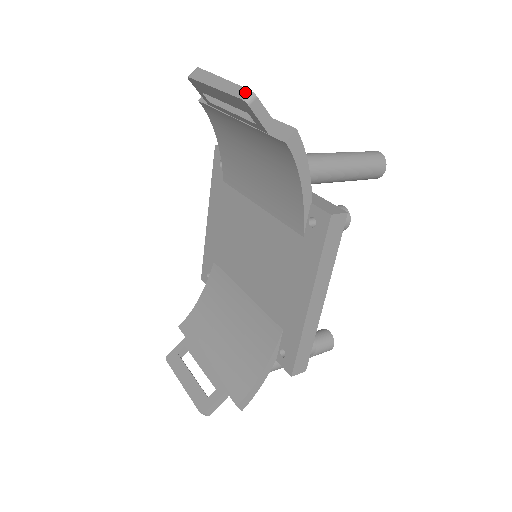
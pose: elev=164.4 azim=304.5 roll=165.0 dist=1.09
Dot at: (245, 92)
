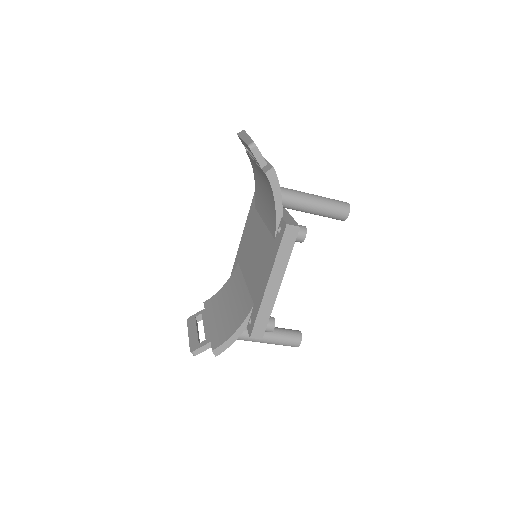
Dot at: (251, 142)
